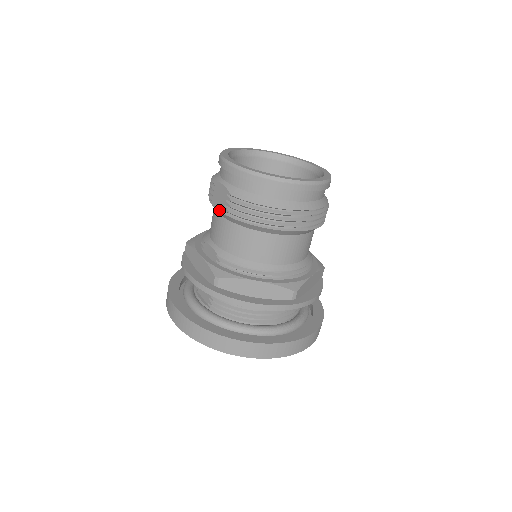
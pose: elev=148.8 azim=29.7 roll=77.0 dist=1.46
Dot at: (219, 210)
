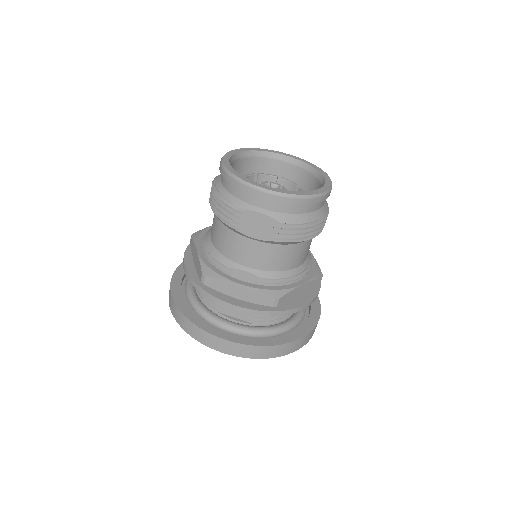
Dot at: (257, 237)
